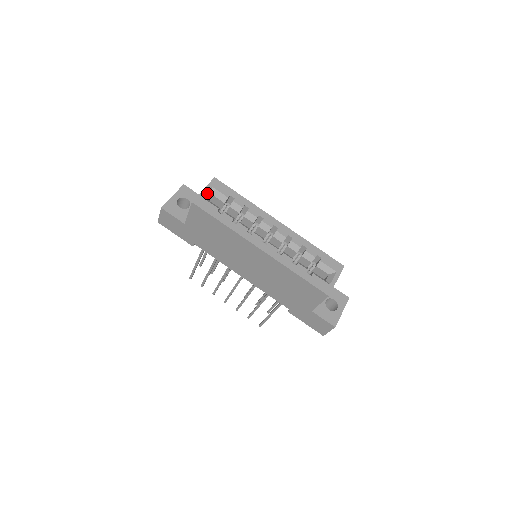
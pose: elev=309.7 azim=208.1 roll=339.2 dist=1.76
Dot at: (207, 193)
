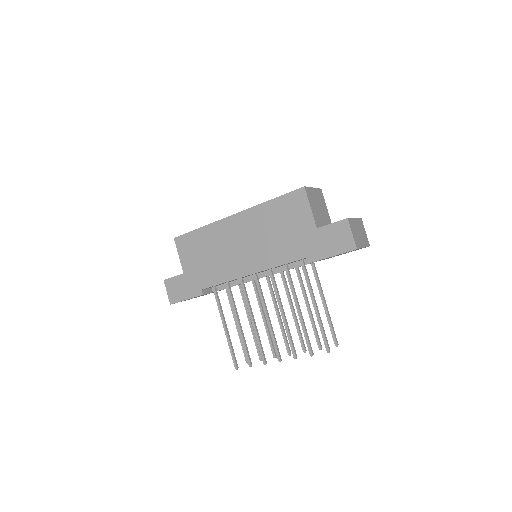
Dot at: occluded
